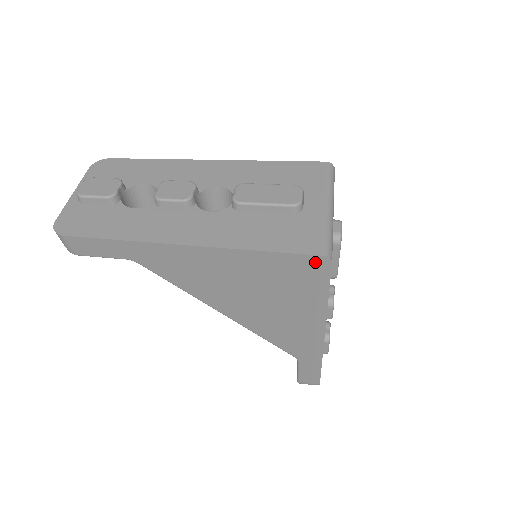
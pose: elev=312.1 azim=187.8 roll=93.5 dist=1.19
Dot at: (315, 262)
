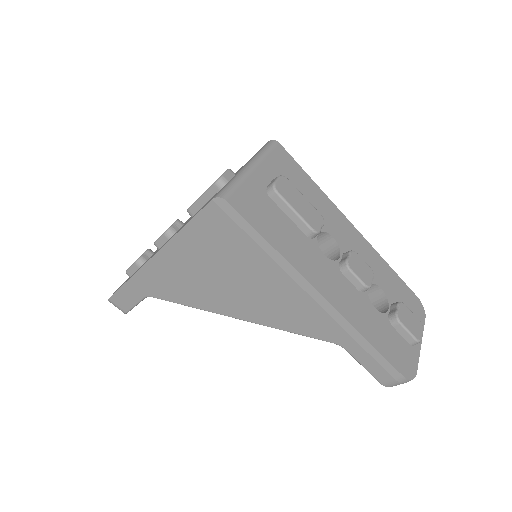
Dot at: (217, 210)
